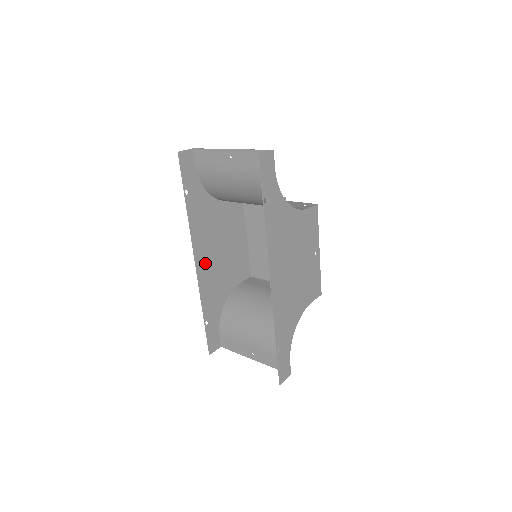
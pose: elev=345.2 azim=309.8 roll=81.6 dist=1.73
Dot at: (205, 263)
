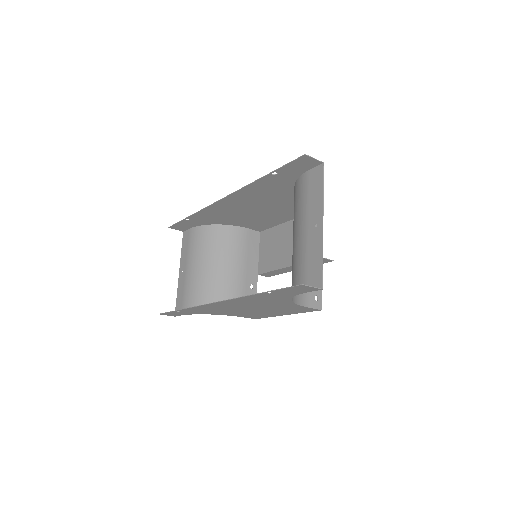
Dot at: (231, 204)
